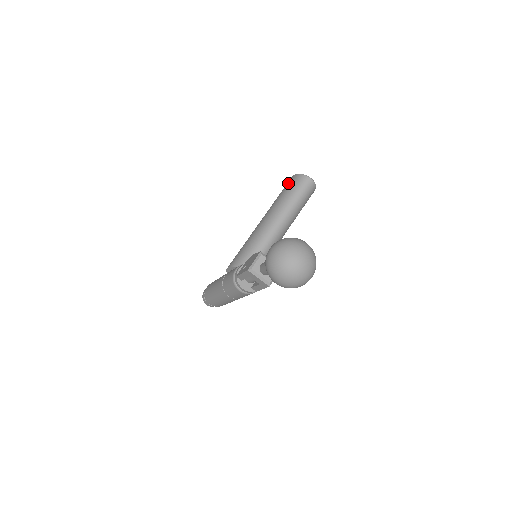
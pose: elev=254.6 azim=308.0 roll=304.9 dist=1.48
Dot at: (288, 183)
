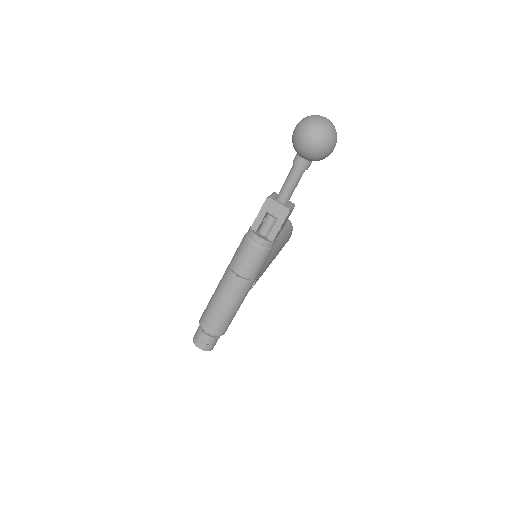
Dot at: occluded
